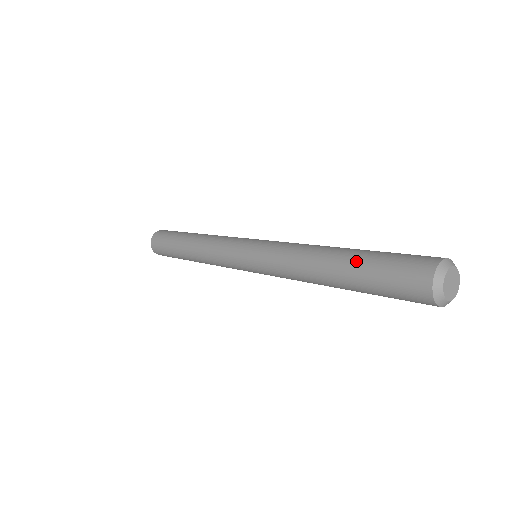
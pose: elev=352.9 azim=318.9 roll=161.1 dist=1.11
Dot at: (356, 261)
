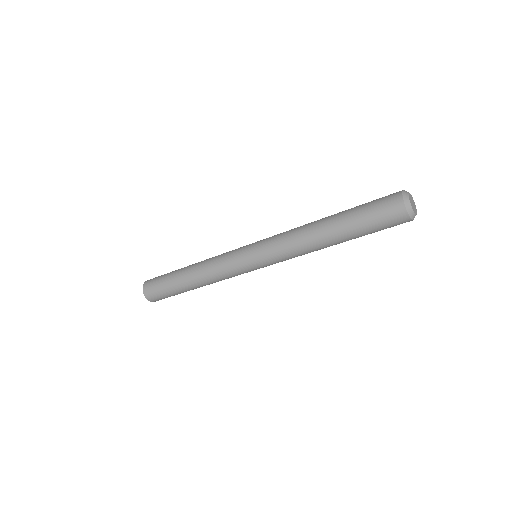
Dot at: (347, 221)
